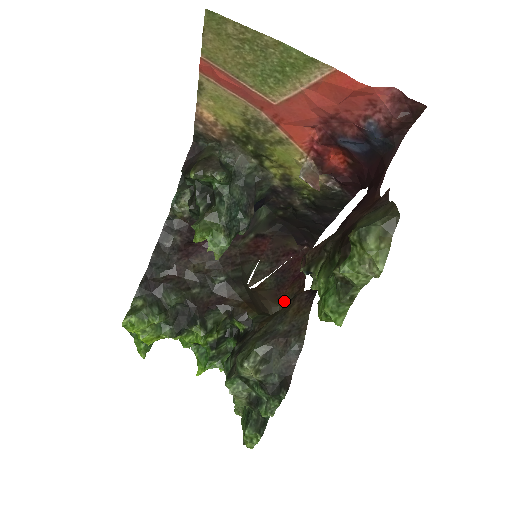
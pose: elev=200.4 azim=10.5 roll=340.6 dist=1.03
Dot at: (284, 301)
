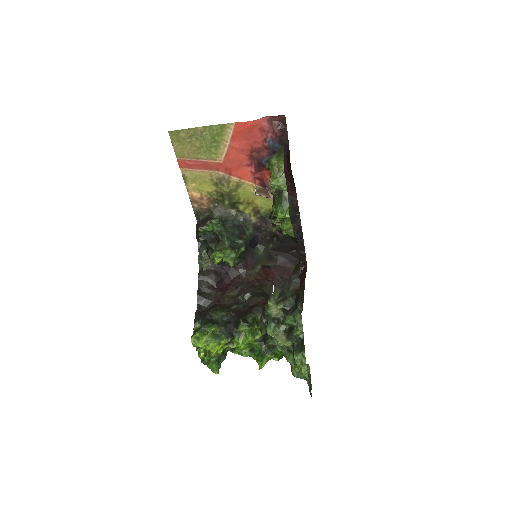
Dot at: occluded
